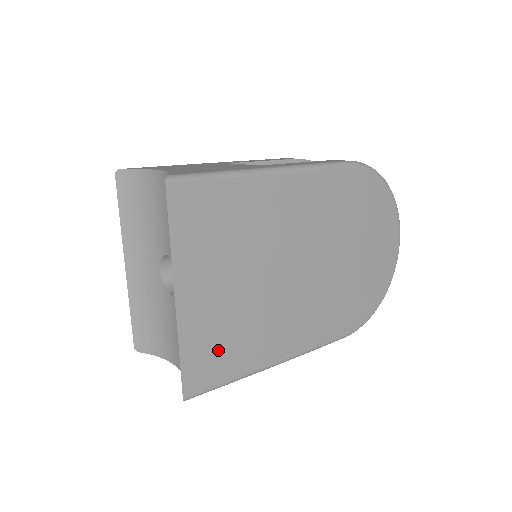
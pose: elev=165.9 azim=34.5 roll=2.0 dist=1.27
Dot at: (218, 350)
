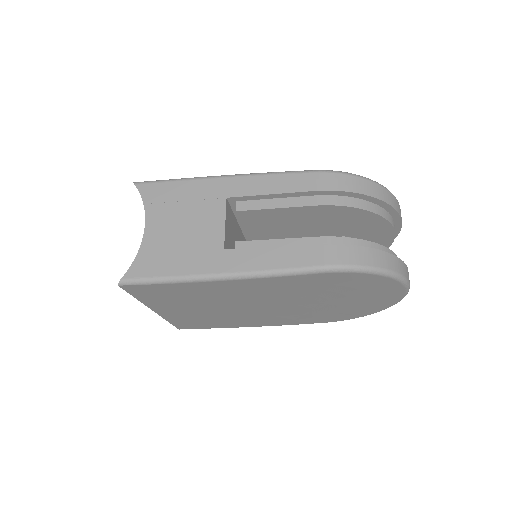
Dot at: (197, 322)
